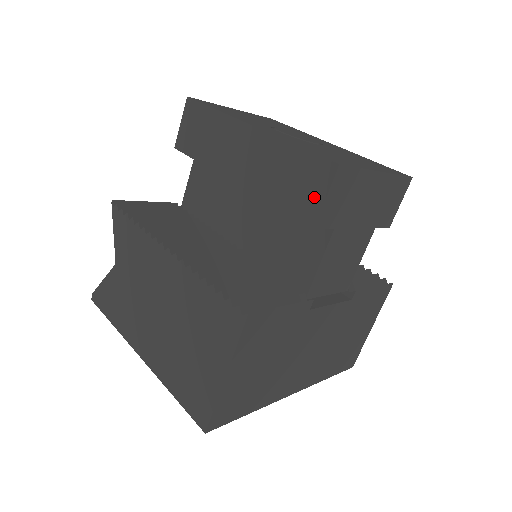
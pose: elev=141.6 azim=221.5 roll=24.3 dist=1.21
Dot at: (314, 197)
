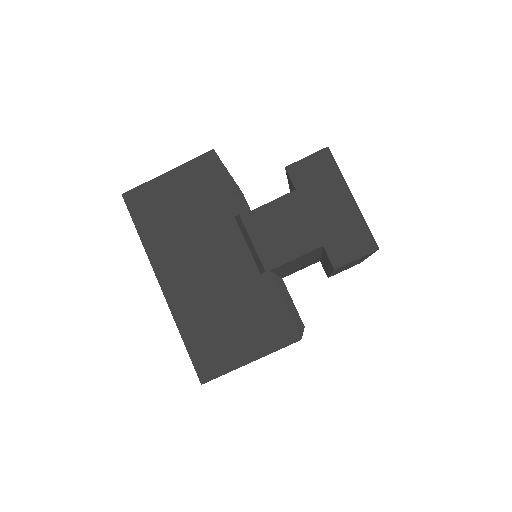
Dot at: occluded
